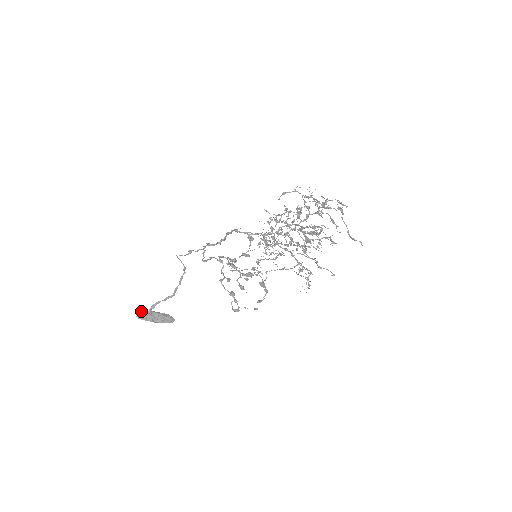
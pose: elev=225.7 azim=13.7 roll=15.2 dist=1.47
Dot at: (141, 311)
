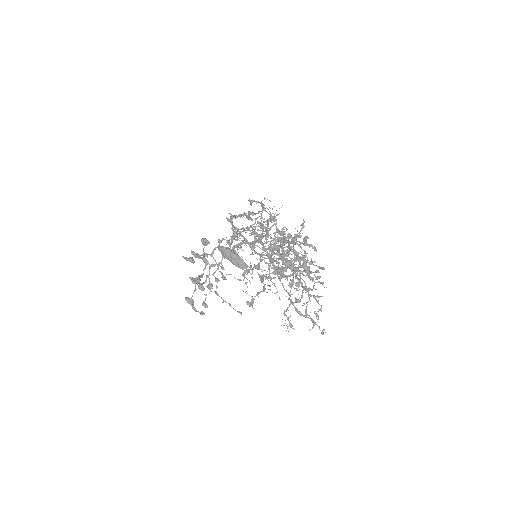
Dot at: occluded
